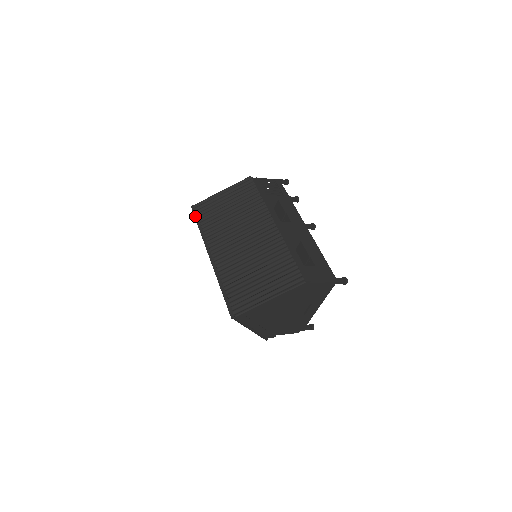
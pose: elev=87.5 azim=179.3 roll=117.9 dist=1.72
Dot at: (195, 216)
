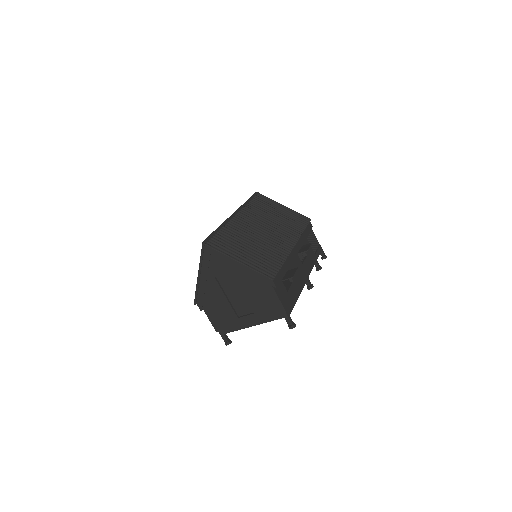
Dot at: (253, 196)
